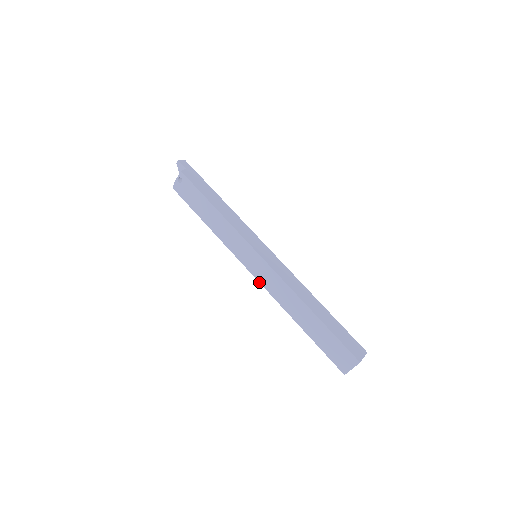
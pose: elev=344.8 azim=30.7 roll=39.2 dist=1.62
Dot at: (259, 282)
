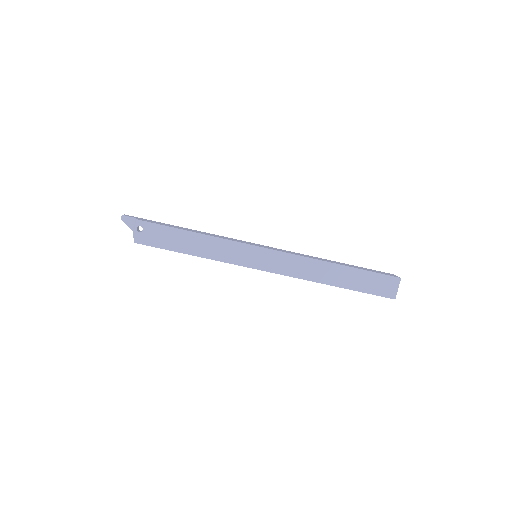
Dot at: occluded
